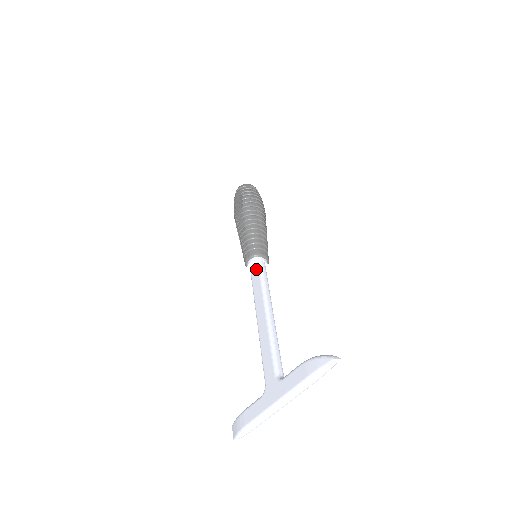
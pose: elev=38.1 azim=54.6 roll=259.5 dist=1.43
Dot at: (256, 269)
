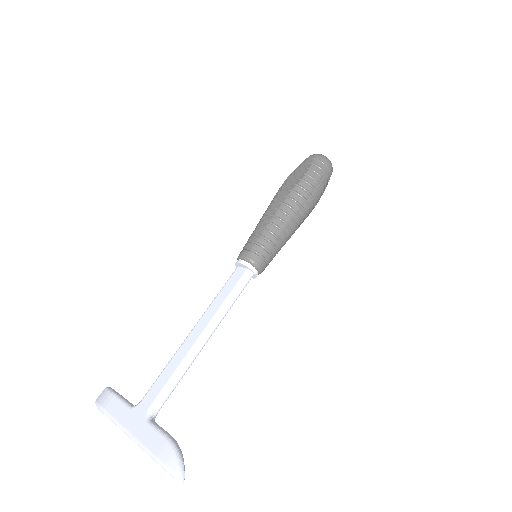
Dot at: (239, 275)
